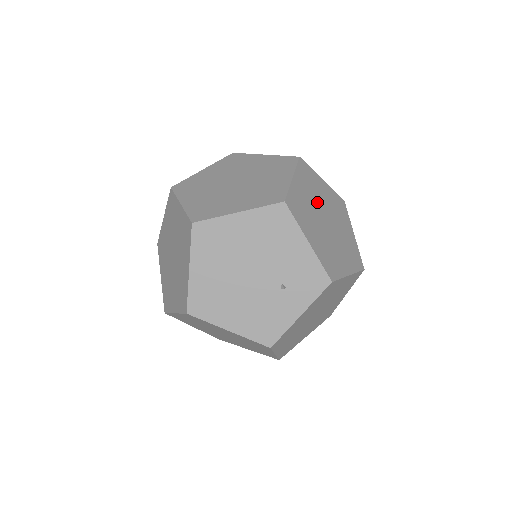
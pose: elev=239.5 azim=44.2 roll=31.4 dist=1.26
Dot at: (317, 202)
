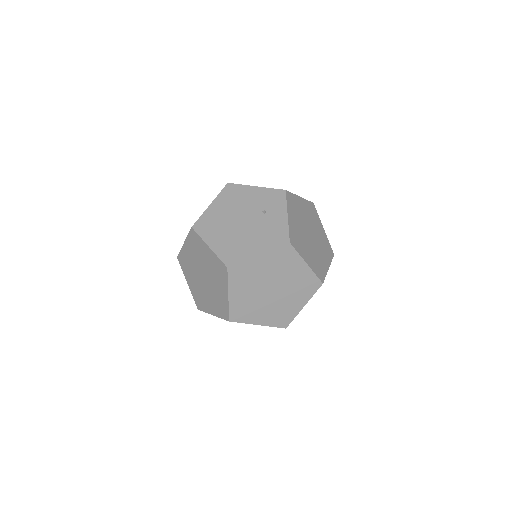
Dot at: occluded
